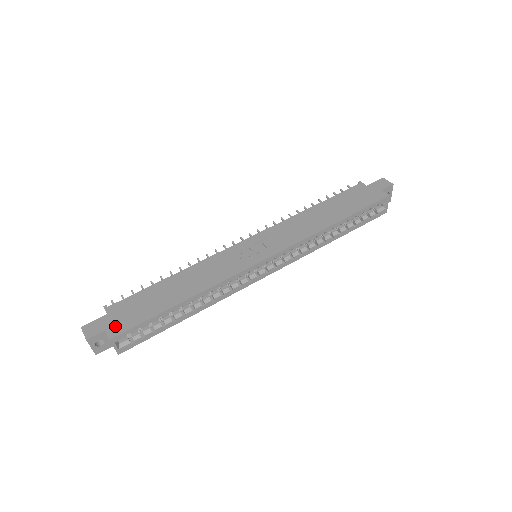
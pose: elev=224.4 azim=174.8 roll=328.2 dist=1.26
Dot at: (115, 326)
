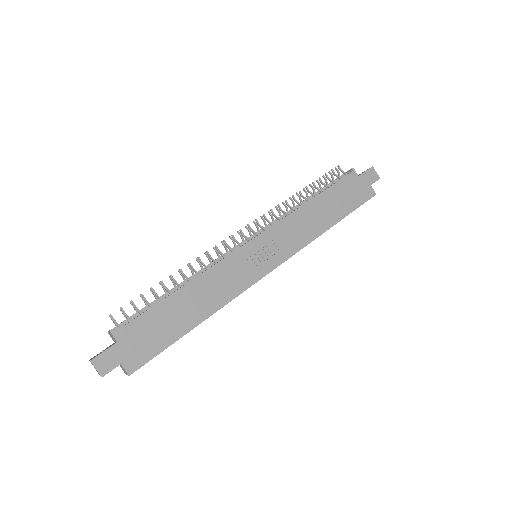
Dot at: (131, 358)
